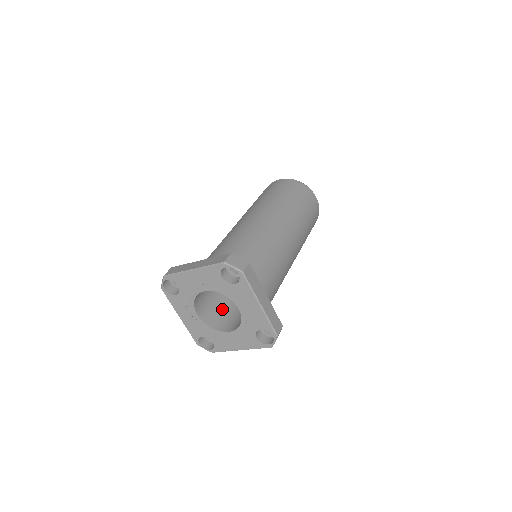
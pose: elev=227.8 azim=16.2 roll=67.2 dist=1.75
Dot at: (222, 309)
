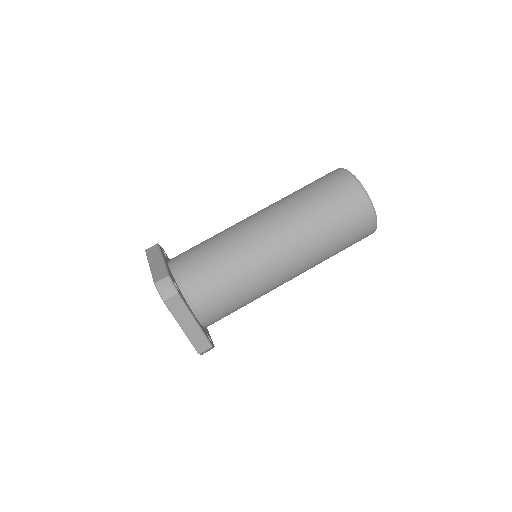
Dot at: occluded
